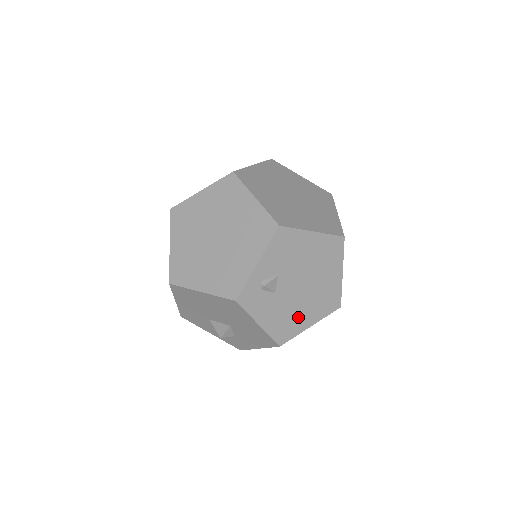
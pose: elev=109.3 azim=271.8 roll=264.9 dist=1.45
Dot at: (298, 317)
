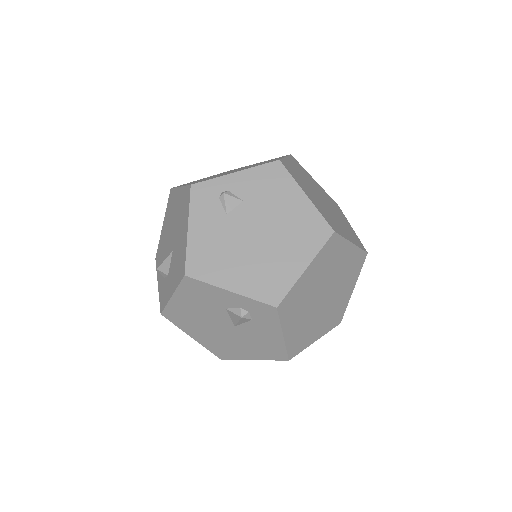
Dot at: (227, 265)
